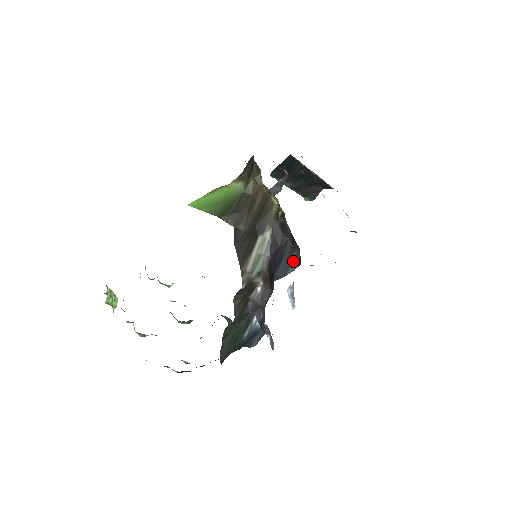
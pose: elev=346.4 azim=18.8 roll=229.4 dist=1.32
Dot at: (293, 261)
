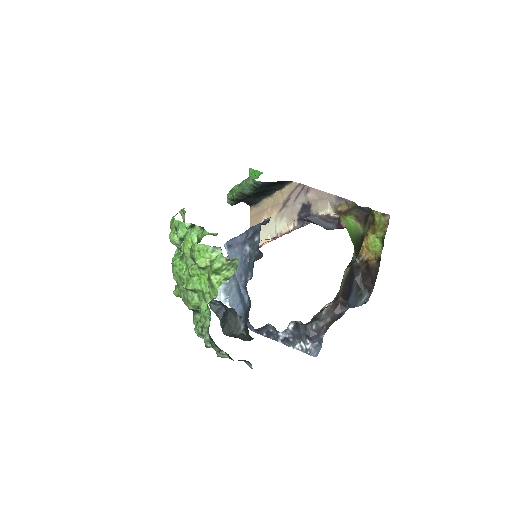
Dot at: (360, 298)
